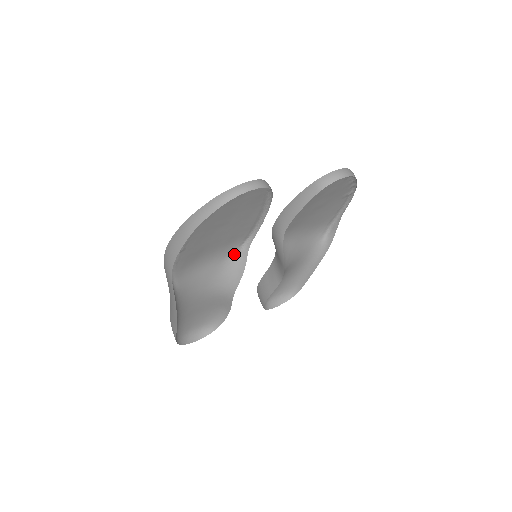
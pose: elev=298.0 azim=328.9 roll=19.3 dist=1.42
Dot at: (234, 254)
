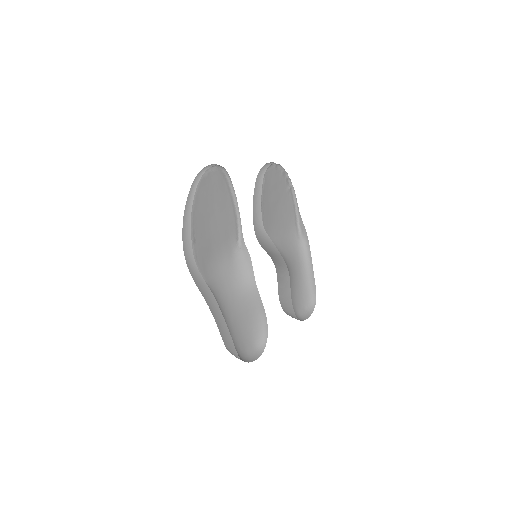
Dot at: (237, 251)
